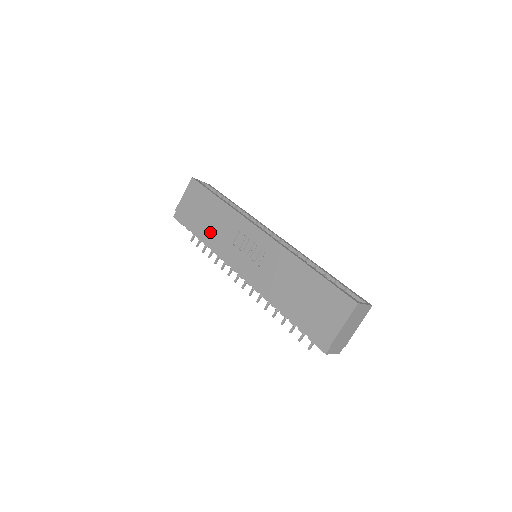
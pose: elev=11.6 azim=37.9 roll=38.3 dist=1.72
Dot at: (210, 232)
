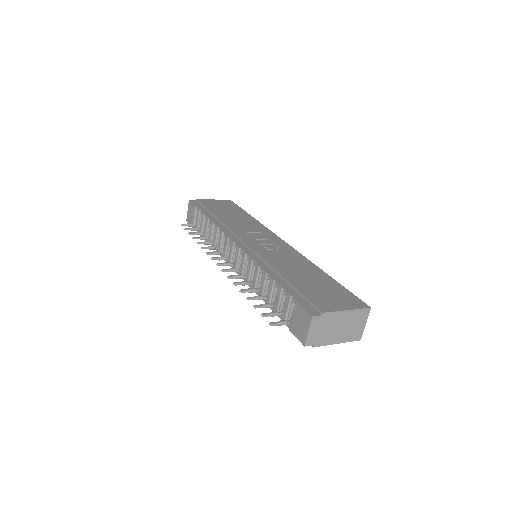
Dot at: (226, 219)
